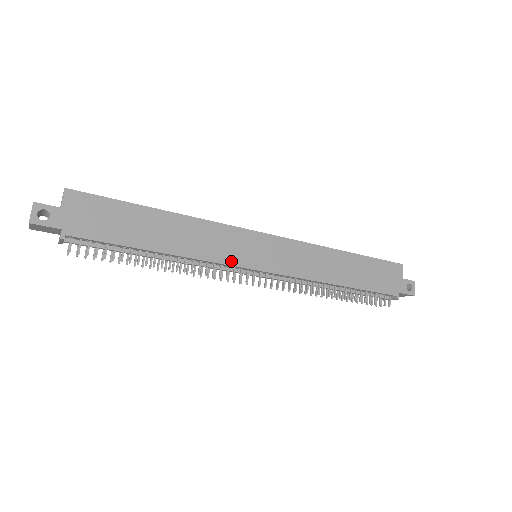
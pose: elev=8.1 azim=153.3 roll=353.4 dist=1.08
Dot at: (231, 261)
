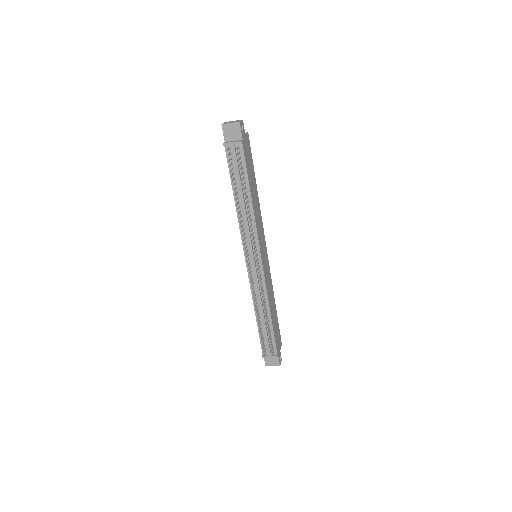
Dot at: (259, 240)
